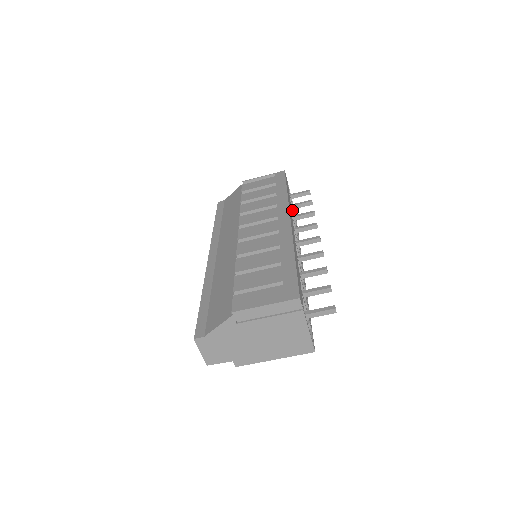
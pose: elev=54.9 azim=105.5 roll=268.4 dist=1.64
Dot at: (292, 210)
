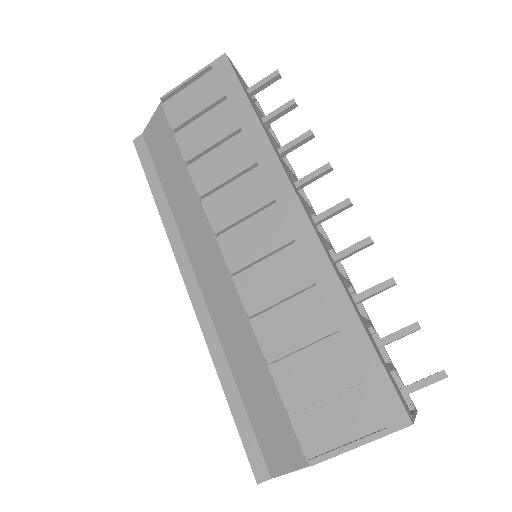
Dot at: (270, 135)
